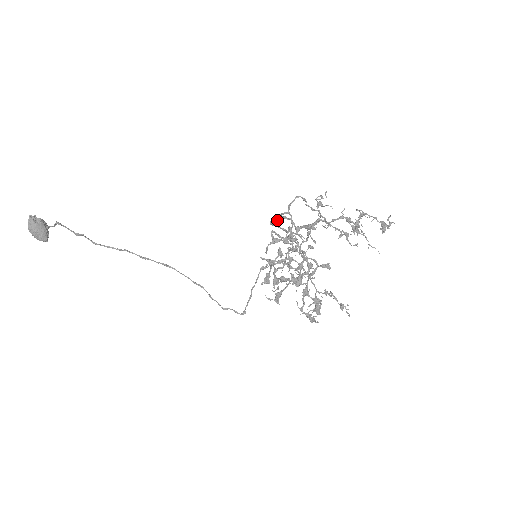
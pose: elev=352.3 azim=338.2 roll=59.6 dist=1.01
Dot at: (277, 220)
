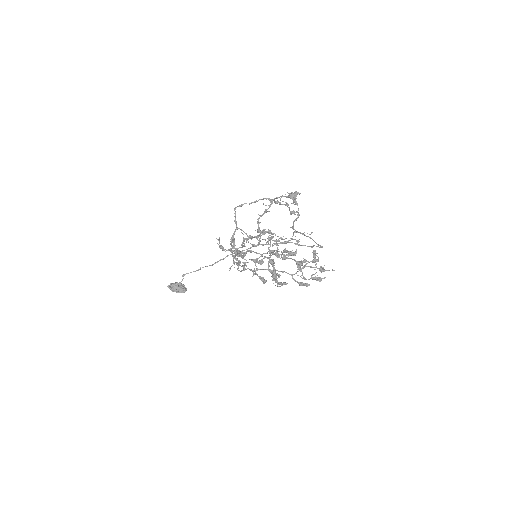
Dot at: (234, 242)
